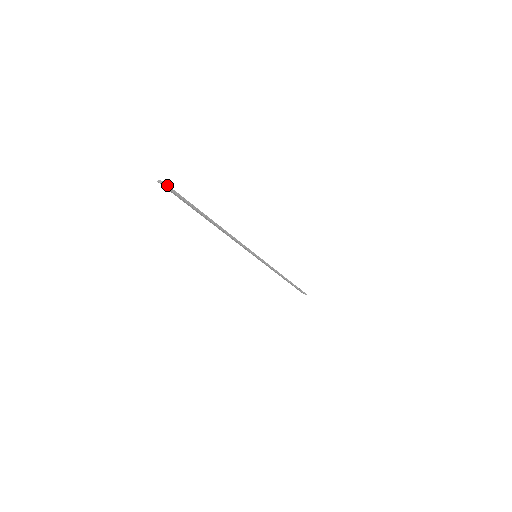
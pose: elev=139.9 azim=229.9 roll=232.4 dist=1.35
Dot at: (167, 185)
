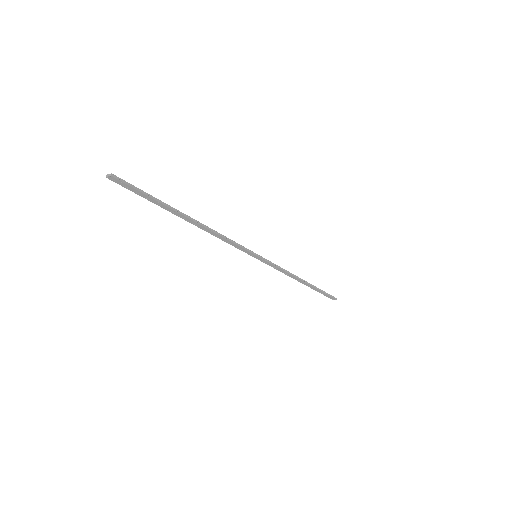
Dot at: (116, 176)
